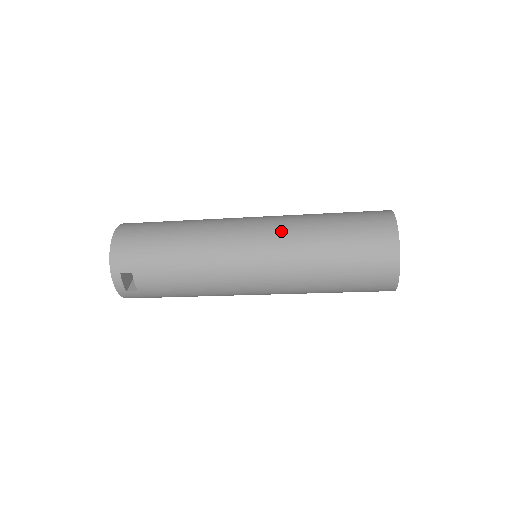
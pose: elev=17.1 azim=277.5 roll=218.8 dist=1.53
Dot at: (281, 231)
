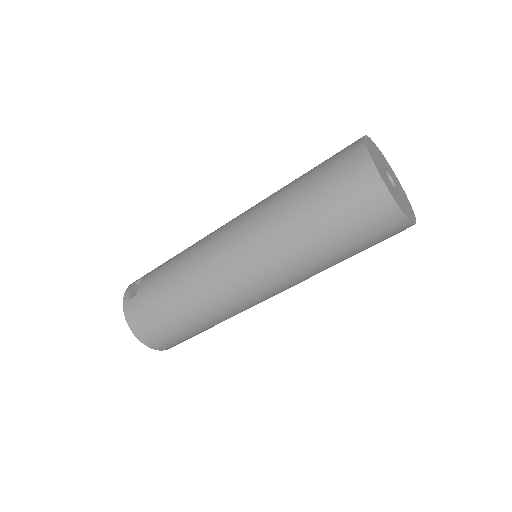
Dot at: occluded
